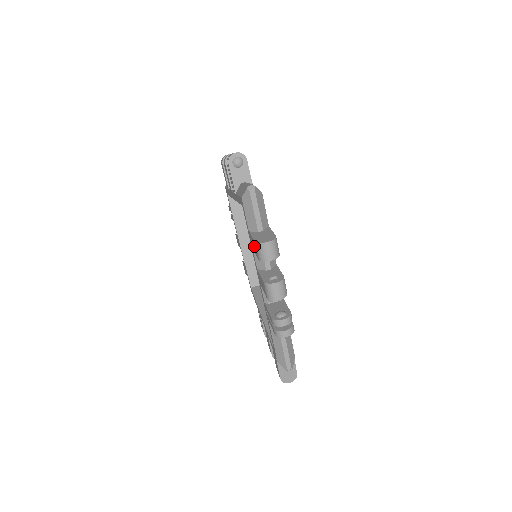
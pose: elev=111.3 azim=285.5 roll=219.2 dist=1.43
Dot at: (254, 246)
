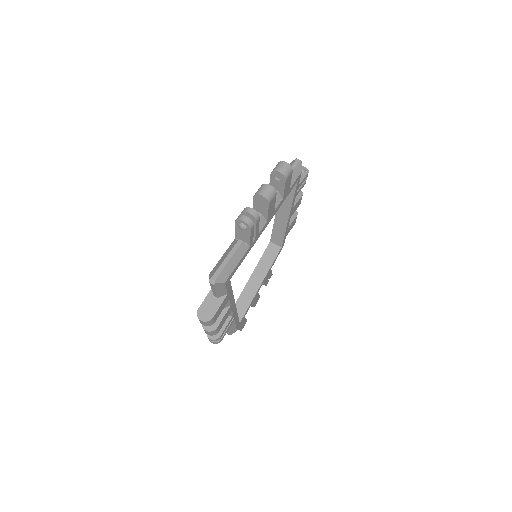
Dot at: occluded
